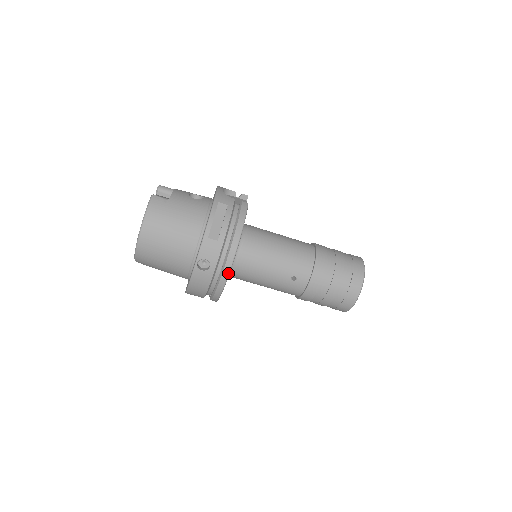
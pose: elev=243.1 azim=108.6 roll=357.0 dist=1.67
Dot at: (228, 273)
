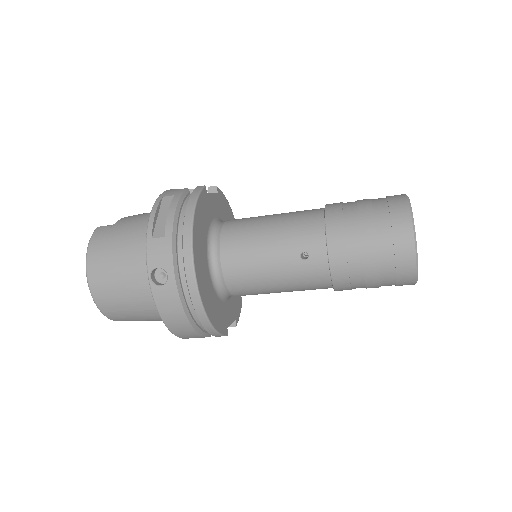
Dot at: (193, 275)
